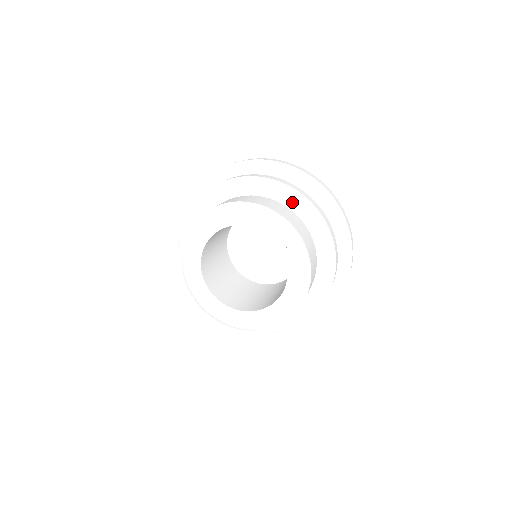
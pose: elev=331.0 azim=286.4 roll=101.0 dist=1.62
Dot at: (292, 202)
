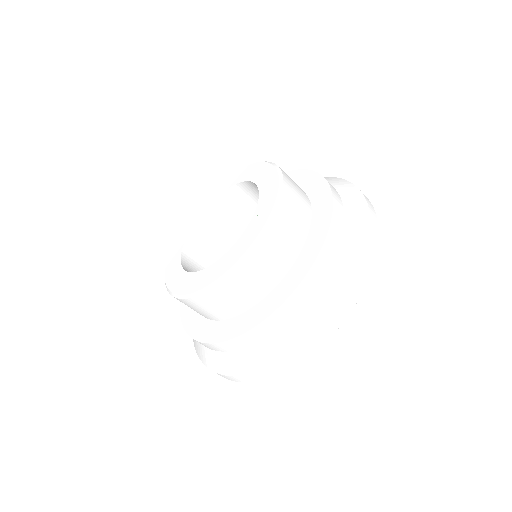
Dot at: (297, 181)
